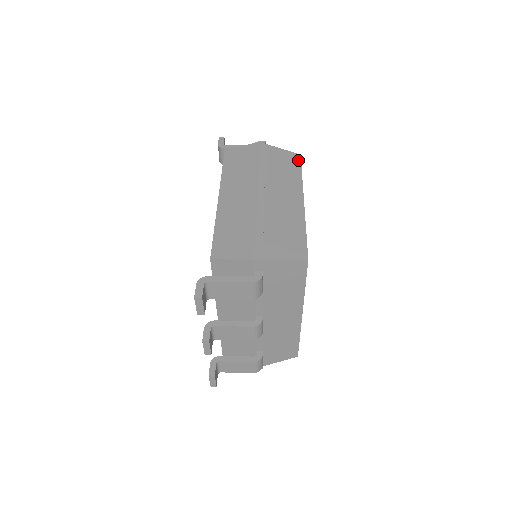
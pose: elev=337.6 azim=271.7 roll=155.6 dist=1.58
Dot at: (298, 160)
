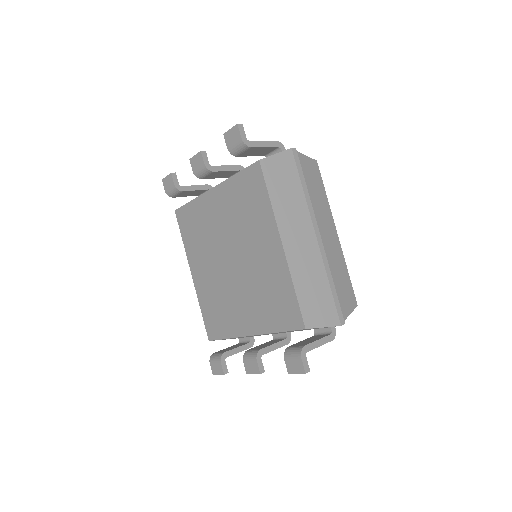
Dot at: (319, 171)
